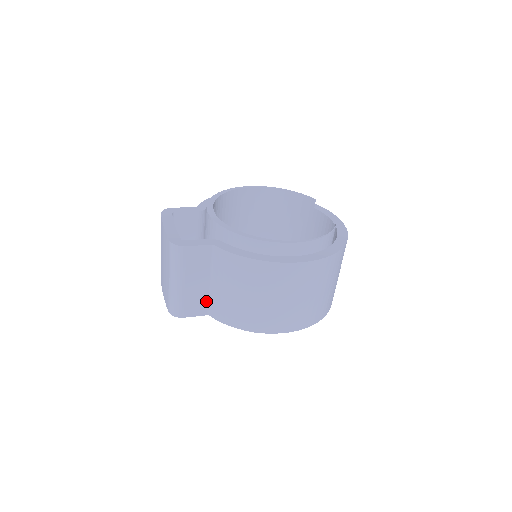
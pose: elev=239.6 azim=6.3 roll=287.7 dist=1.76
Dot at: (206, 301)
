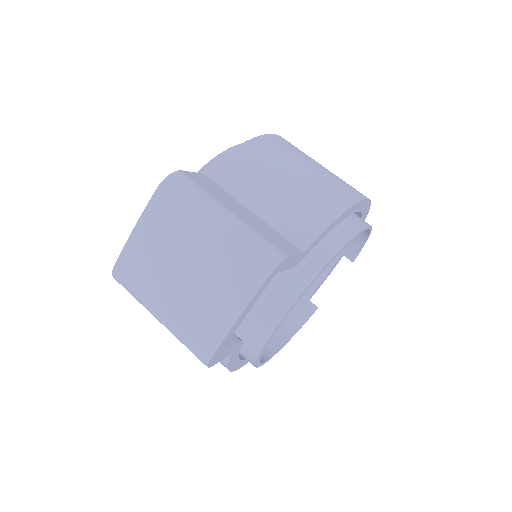
Dot at: (279, 235)
